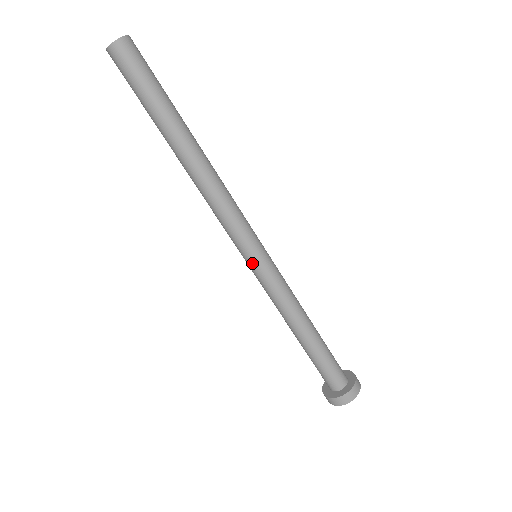
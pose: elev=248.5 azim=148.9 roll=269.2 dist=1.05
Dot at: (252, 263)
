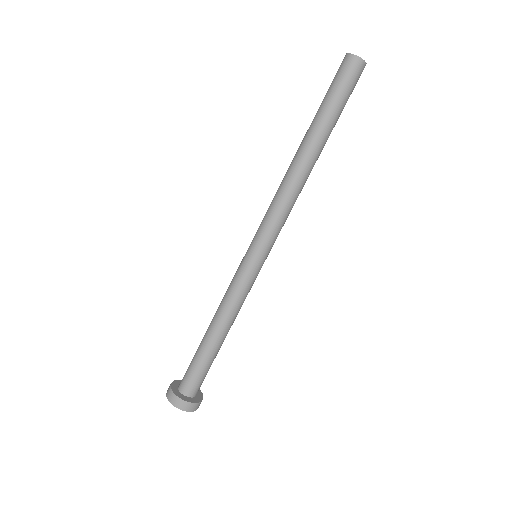
Dot at: (247, 253)
